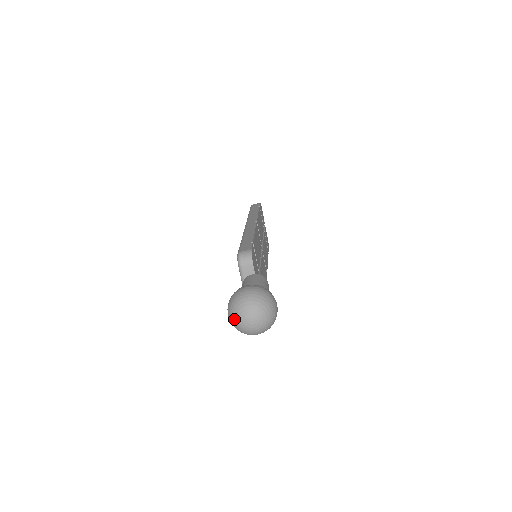
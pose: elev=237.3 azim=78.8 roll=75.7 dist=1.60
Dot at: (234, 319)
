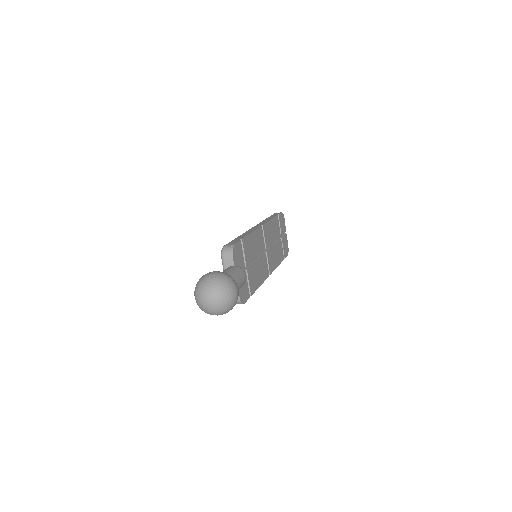
Dot at: (196, 298)
